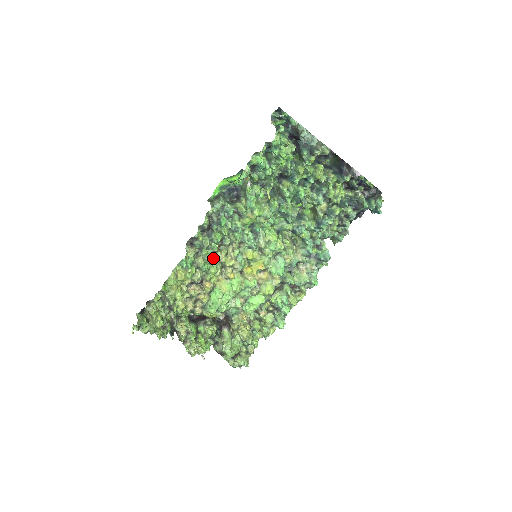
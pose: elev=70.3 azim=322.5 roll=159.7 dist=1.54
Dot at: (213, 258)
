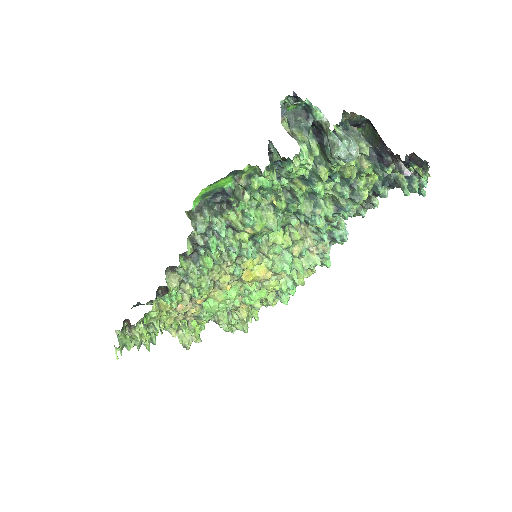
Dot at: (203, 282)
